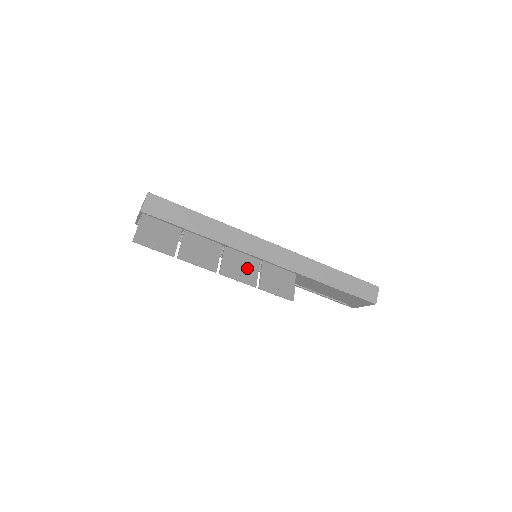
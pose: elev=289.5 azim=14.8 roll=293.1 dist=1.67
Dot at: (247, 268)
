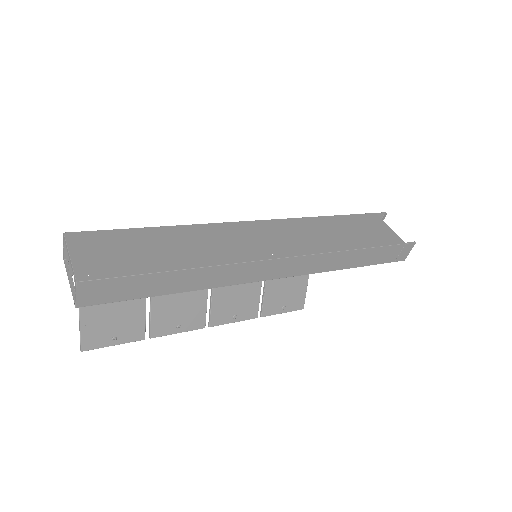
Dot at: (245, 300)
